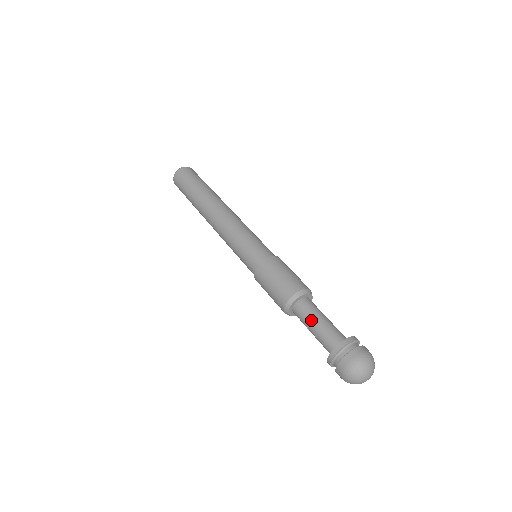
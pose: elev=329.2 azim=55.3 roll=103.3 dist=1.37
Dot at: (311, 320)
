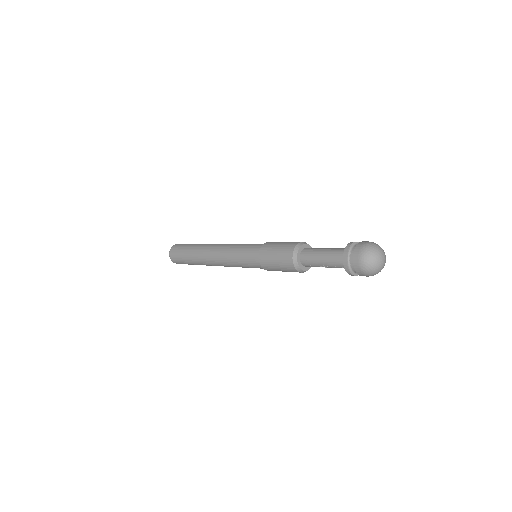
Dot at: (317, 259)
